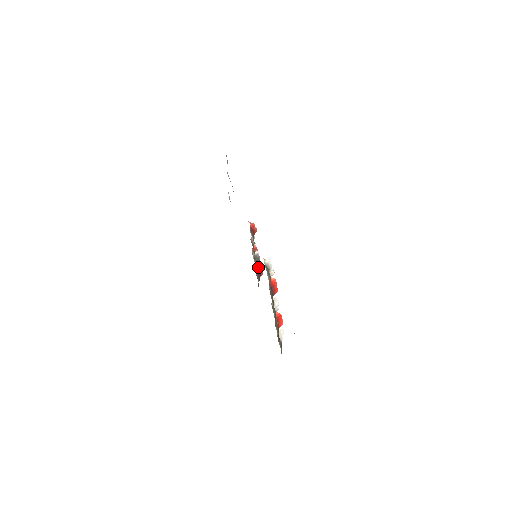
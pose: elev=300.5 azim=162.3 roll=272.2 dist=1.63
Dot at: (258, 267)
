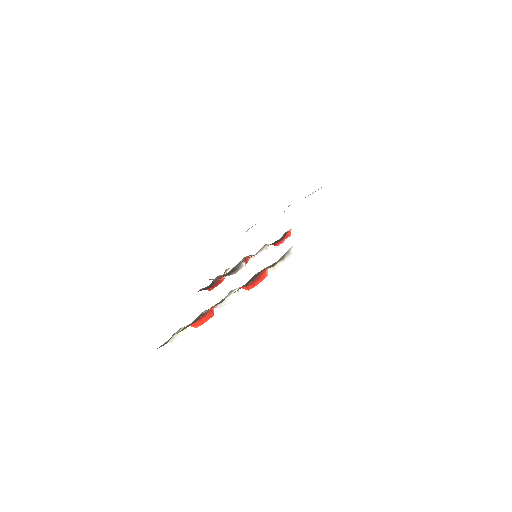
Dot at: (221, 278)
